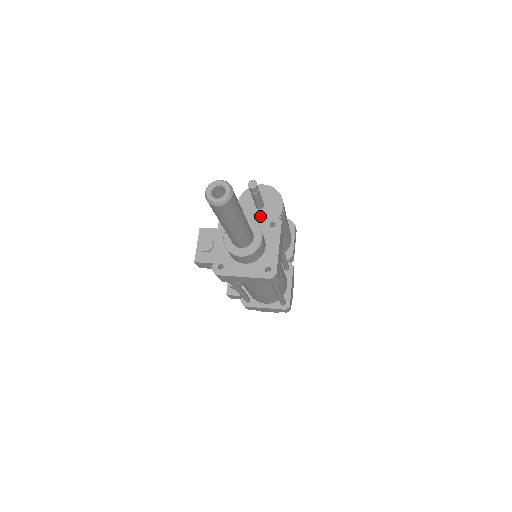
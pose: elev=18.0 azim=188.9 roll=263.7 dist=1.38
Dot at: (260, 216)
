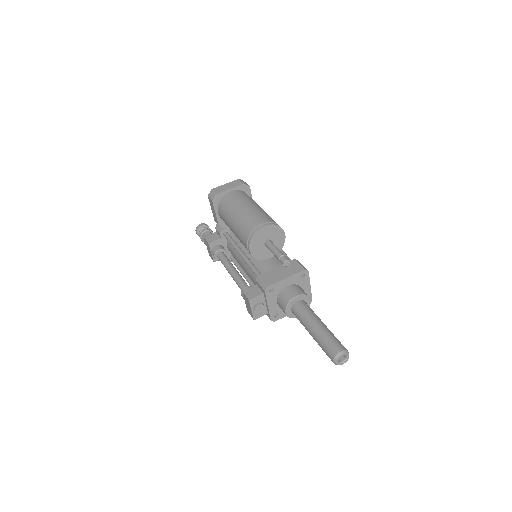
Dot at: (293, 275)
